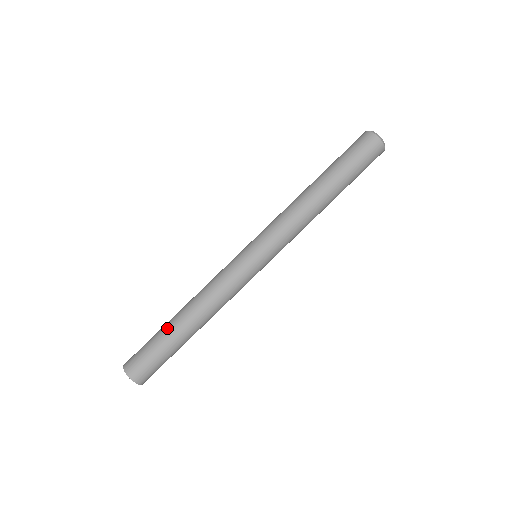
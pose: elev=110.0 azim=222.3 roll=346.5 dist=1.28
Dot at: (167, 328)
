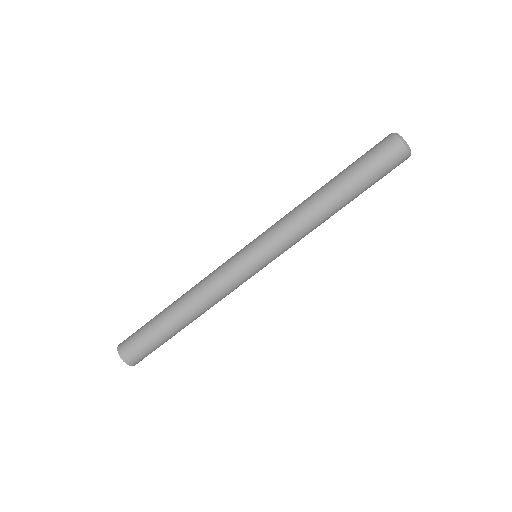
Dot at: (160, 317)
